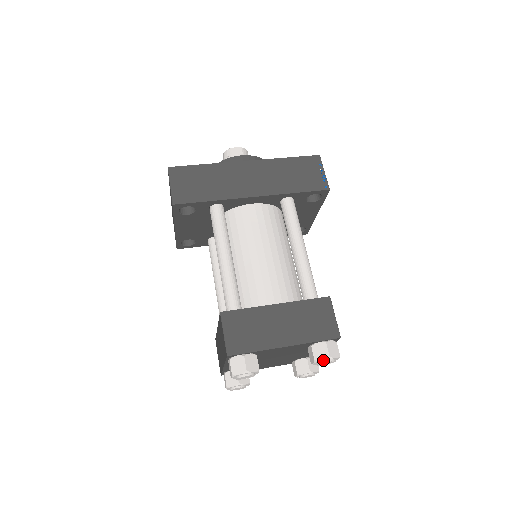
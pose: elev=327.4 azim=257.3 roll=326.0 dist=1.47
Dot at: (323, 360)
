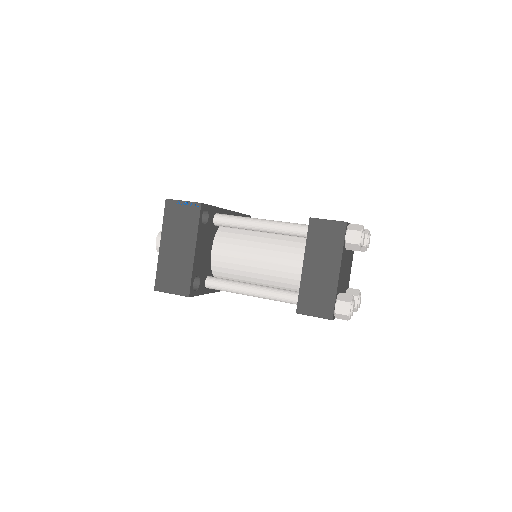
Dot at: (368, 233)
